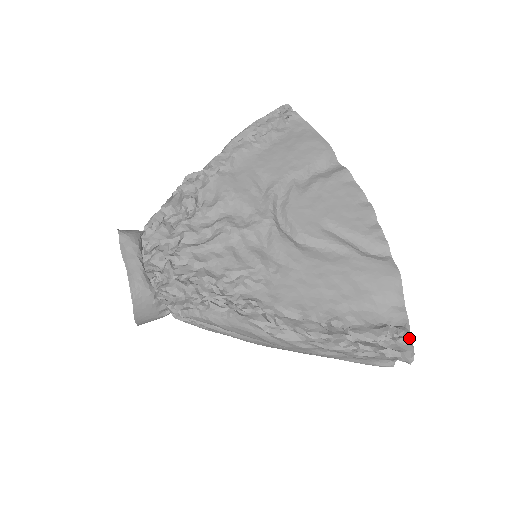
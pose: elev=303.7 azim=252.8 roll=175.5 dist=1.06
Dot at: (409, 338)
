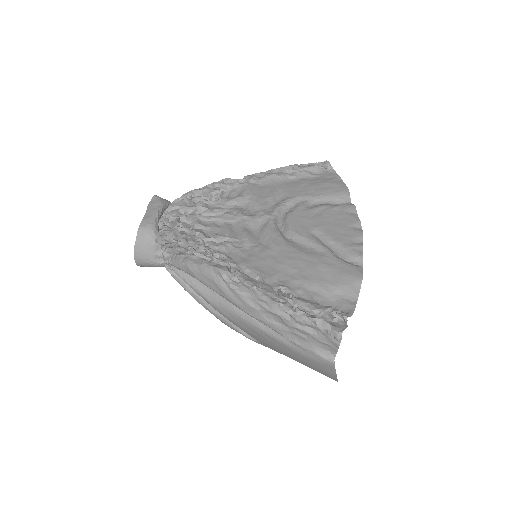
Dot at: (346, 319)
